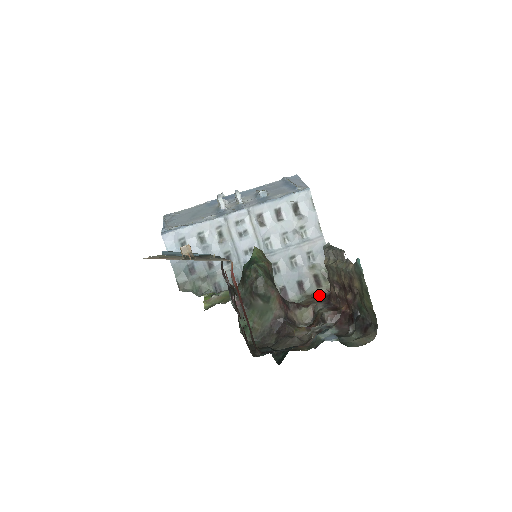
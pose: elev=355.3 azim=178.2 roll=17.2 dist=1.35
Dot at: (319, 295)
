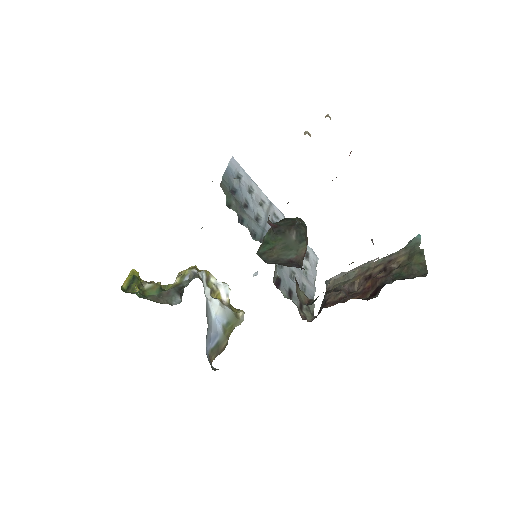
Dot at: (300, 313)
